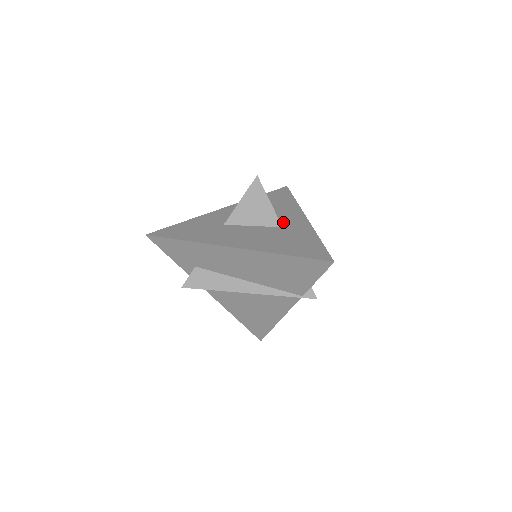
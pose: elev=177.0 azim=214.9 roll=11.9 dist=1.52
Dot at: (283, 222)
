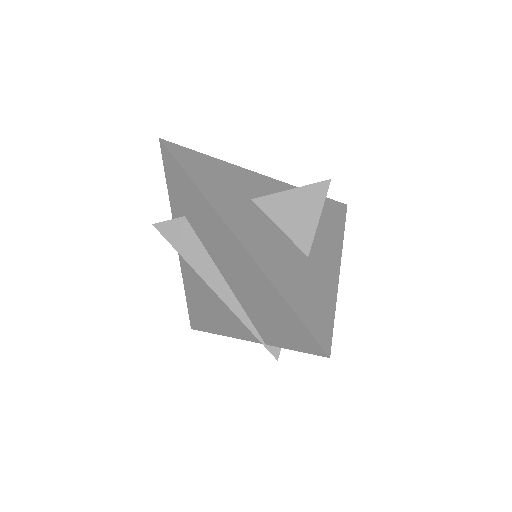
Dot at: (313, 251)
